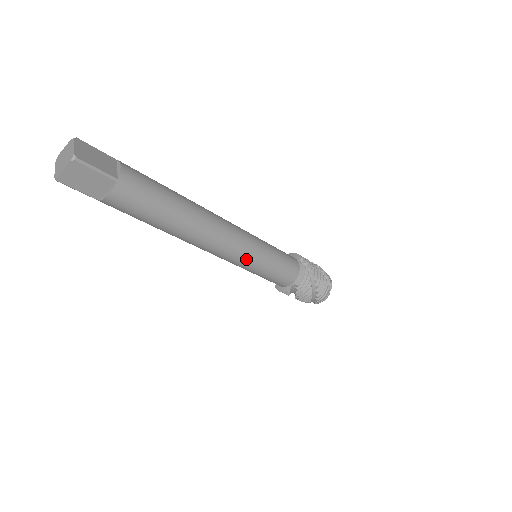
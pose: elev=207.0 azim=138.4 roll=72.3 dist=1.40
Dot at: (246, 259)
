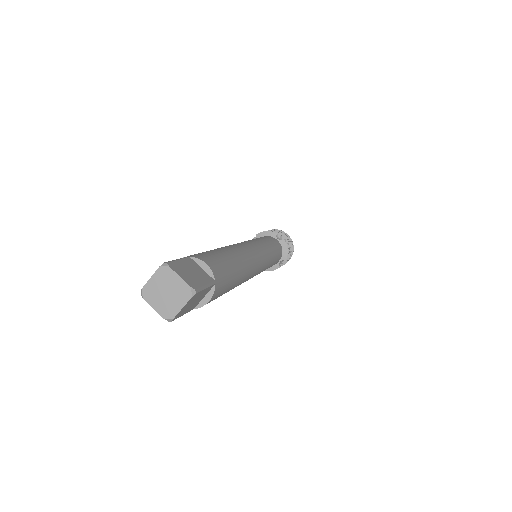
Dot at: (264, 268)
